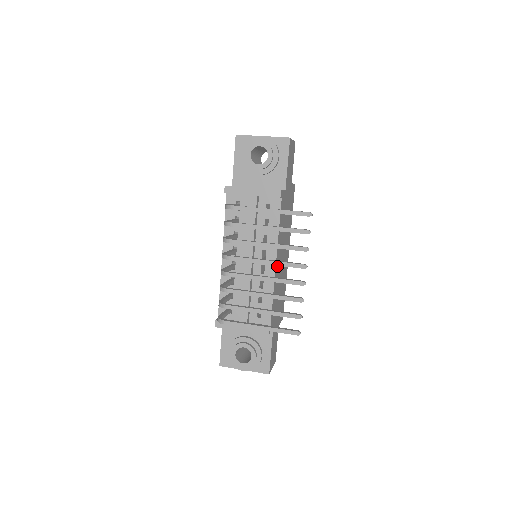
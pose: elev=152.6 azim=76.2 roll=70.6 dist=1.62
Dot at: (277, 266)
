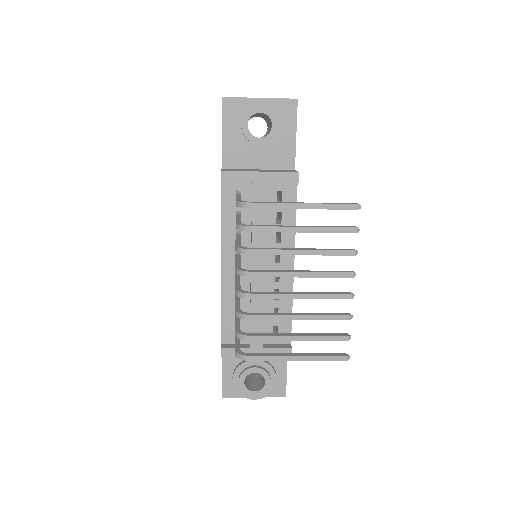
Dot at: occluded
